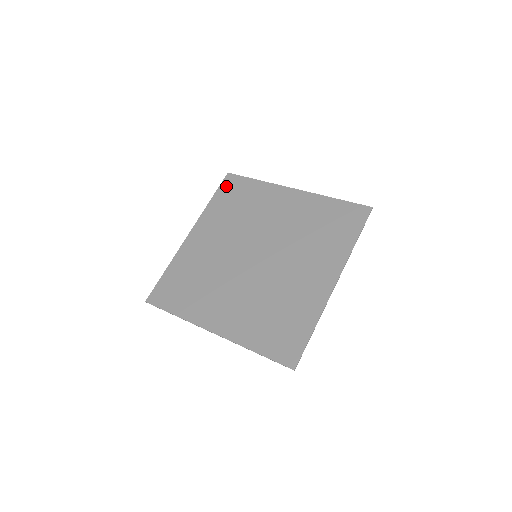
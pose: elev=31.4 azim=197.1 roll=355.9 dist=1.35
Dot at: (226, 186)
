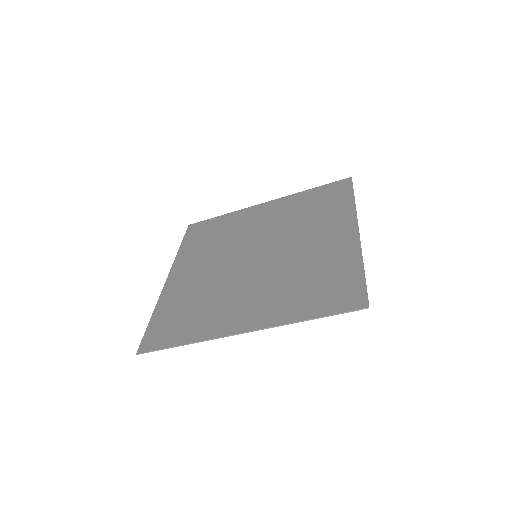
Dot at: (192, 232)
